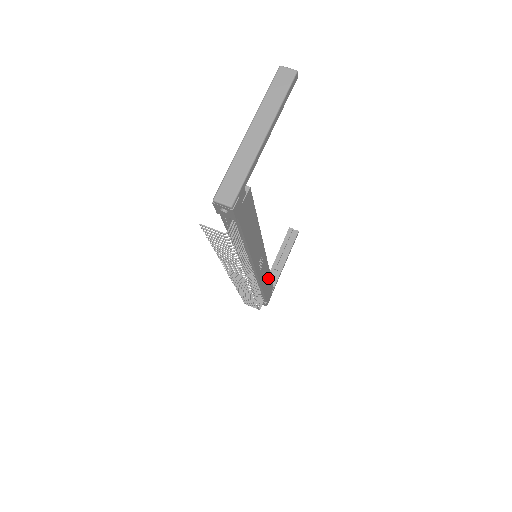
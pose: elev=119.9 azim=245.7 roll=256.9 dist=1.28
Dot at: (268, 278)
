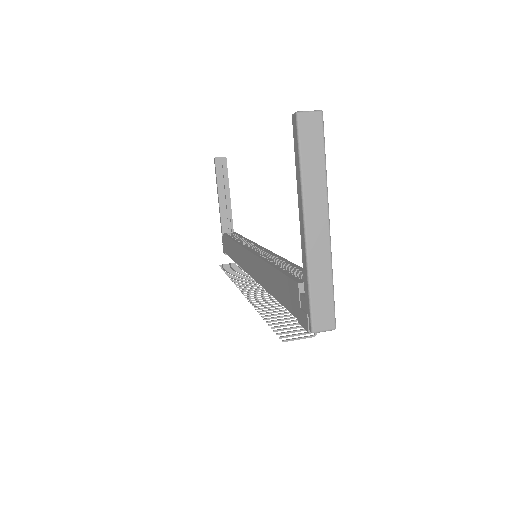
Dot at: occluded
